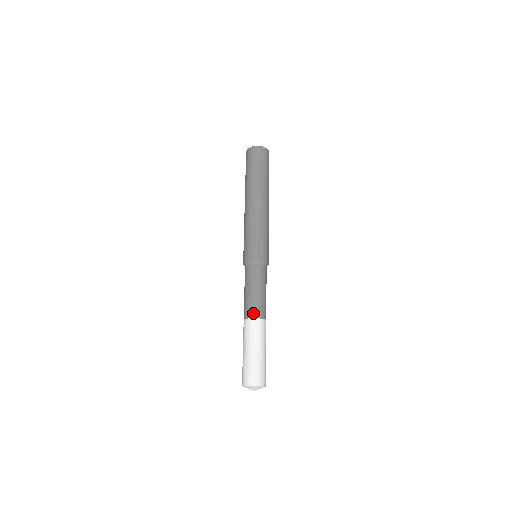
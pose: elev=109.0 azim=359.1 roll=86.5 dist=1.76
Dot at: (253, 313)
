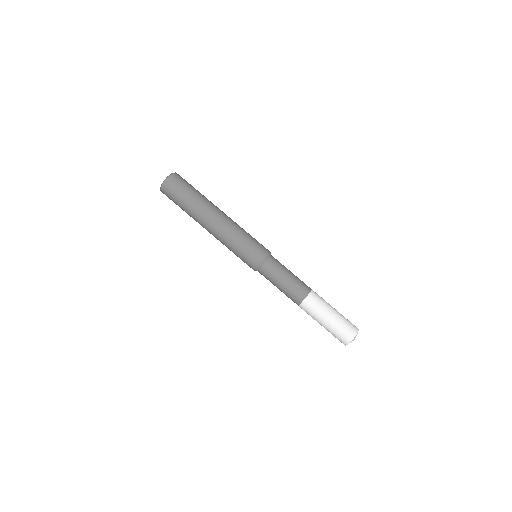
Dot at: (295, 302)
